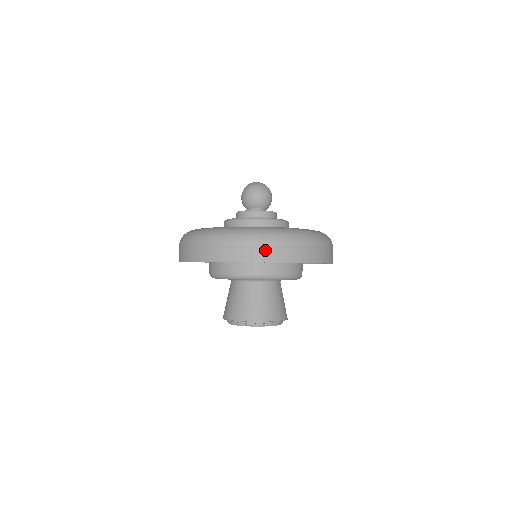
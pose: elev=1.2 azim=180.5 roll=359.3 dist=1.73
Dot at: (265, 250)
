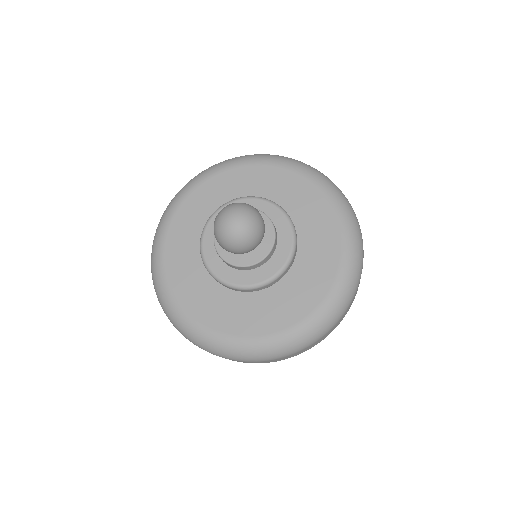
Dot at: (356, 292)
